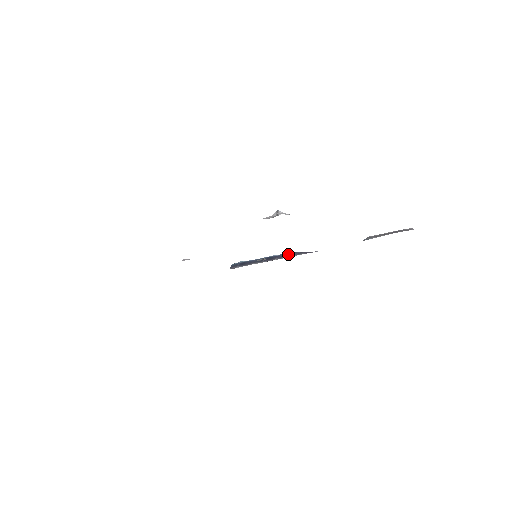
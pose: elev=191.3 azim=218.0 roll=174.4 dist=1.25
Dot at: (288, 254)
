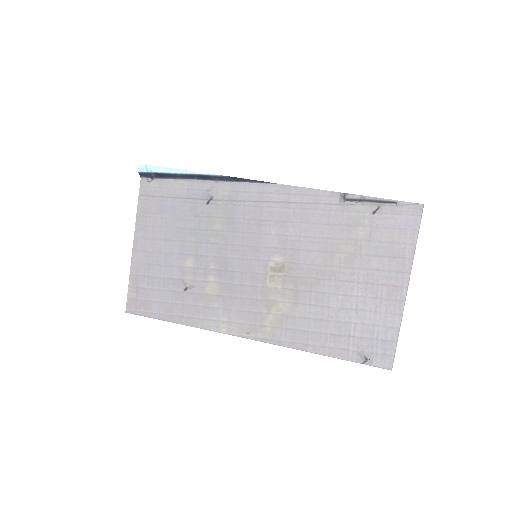
Dot at: (233, 179)
